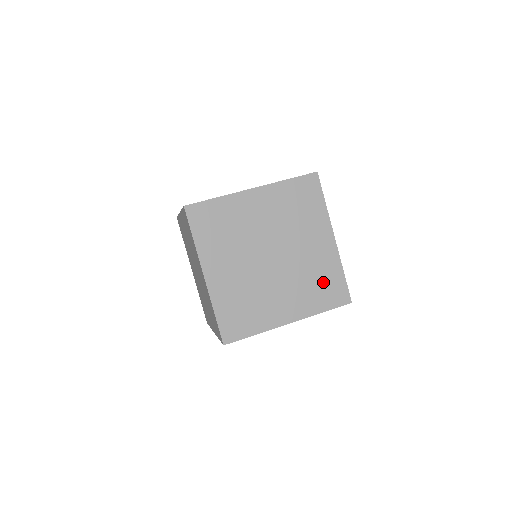
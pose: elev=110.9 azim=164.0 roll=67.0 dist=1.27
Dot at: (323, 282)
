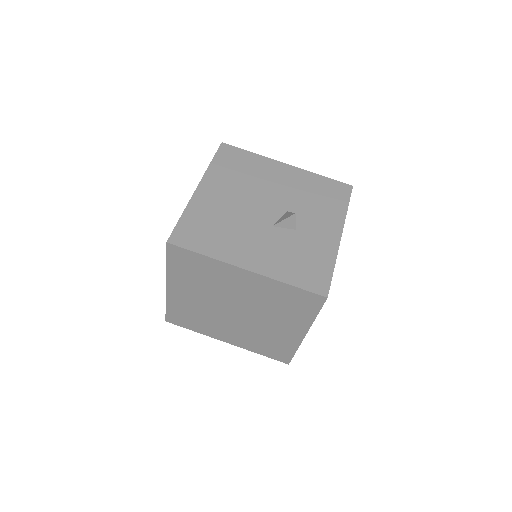
Dot at: (286, 301)
